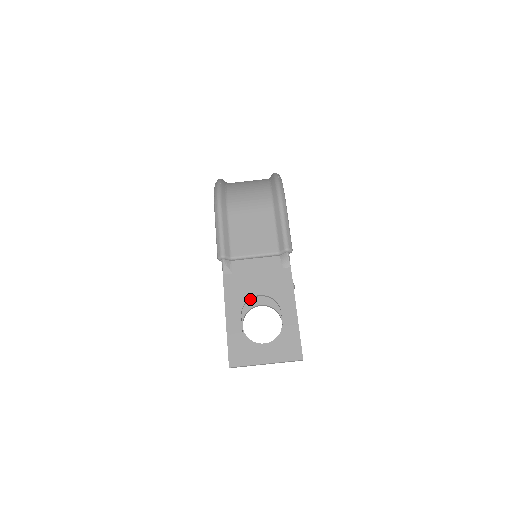
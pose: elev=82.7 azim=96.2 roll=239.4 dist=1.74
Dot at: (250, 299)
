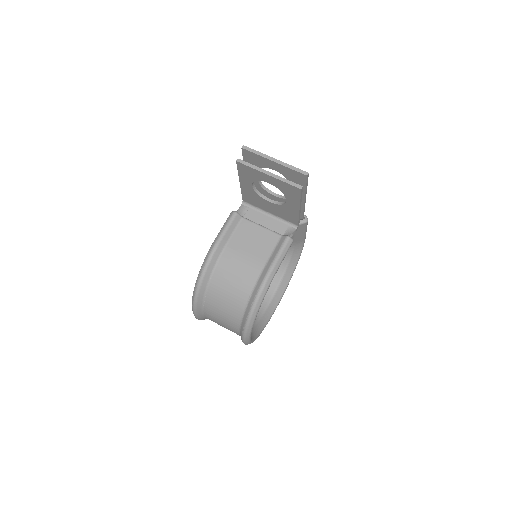
Dot at: occluded
